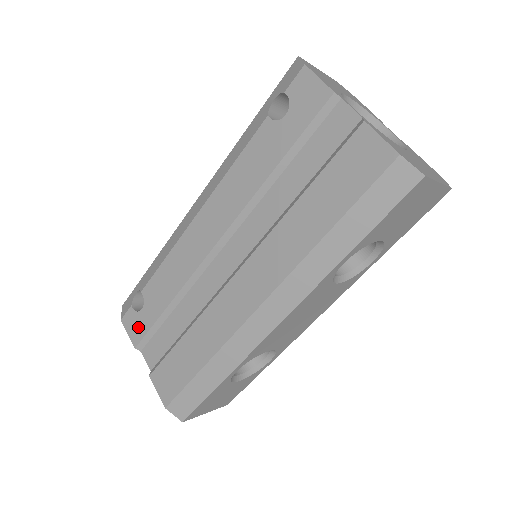
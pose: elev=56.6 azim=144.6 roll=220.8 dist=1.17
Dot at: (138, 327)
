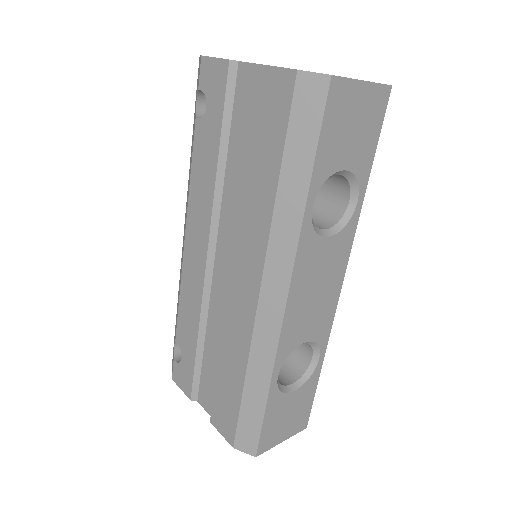
Dot at: (185, 377)
